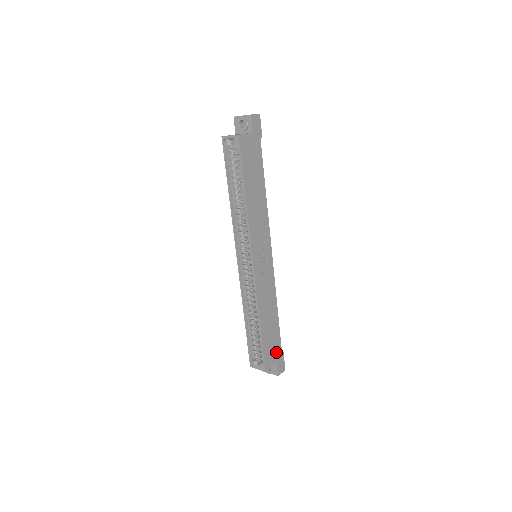
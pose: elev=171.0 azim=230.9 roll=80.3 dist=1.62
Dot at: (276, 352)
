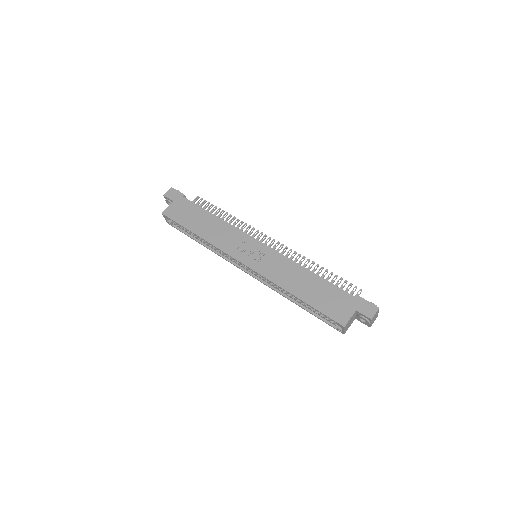
Dot at: (345, 302)
